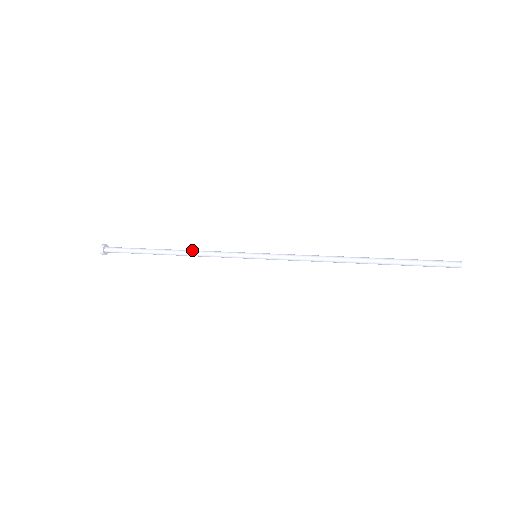
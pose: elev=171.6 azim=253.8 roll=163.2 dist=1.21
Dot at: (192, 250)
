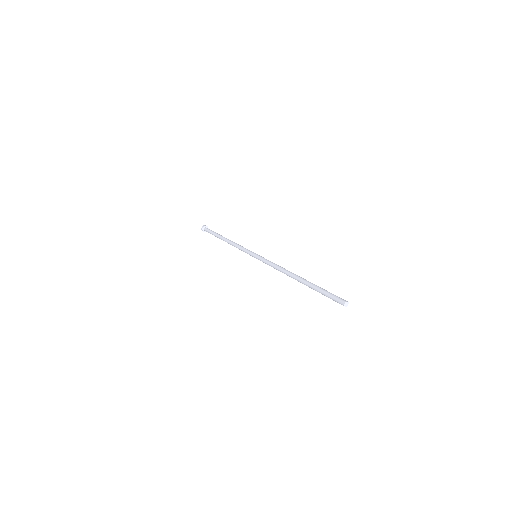
Dot at: (232, 242)
